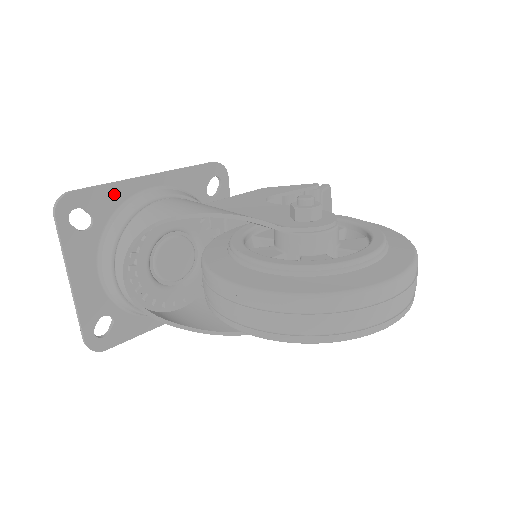
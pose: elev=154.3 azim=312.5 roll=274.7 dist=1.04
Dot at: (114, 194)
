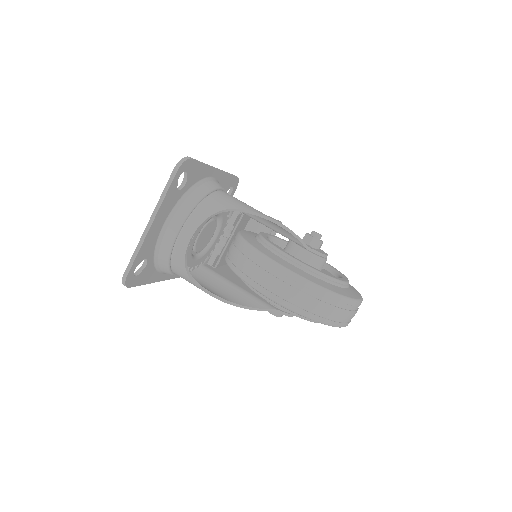
Dot at: (201, 172)
